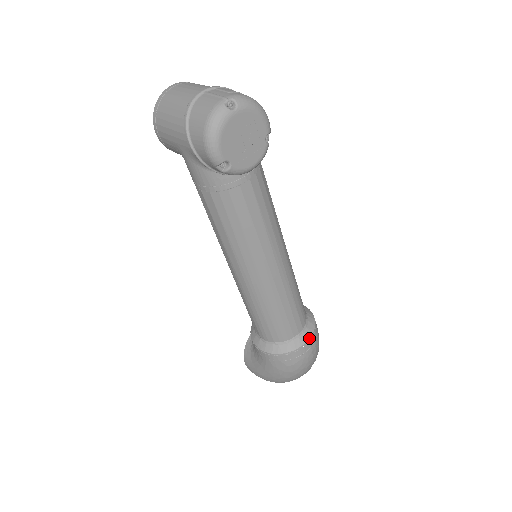
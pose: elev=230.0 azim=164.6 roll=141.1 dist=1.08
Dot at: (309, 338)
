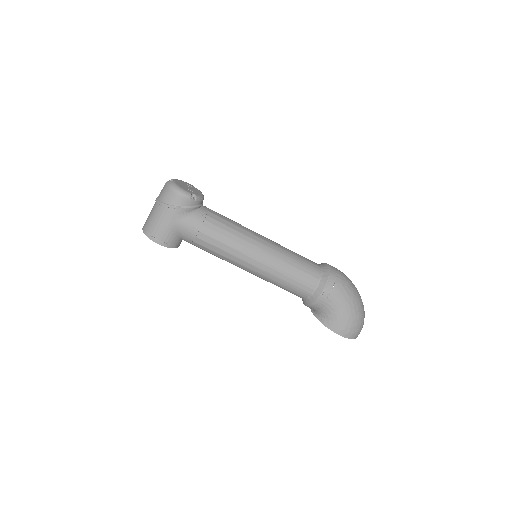
Dot at: (326, 264)
